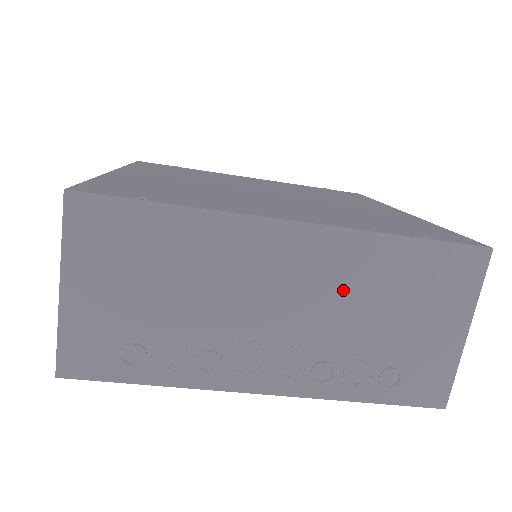
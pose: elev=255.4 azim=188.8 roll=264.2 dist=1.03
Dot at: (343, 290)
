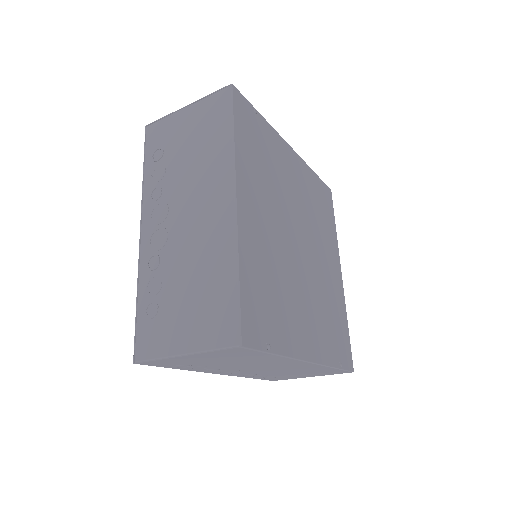
Dot at: (294, 370)
